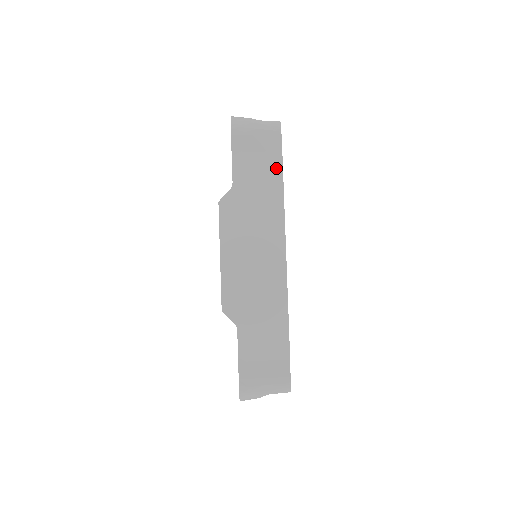
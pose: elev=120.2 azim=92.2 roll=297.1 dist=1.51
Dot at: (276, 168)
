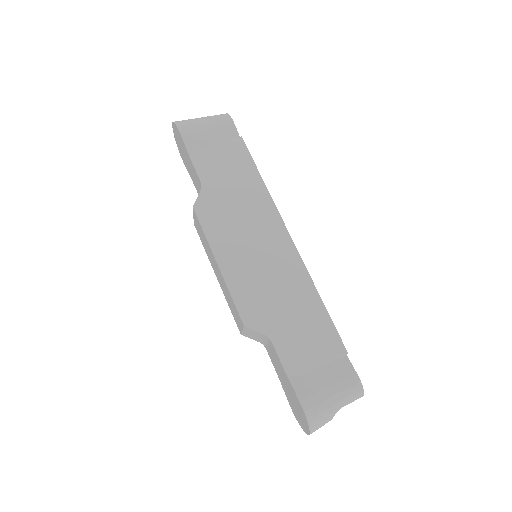
Dot at: (242, 154)
